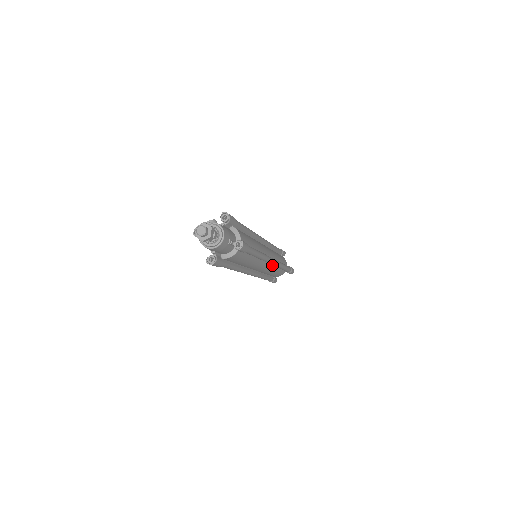
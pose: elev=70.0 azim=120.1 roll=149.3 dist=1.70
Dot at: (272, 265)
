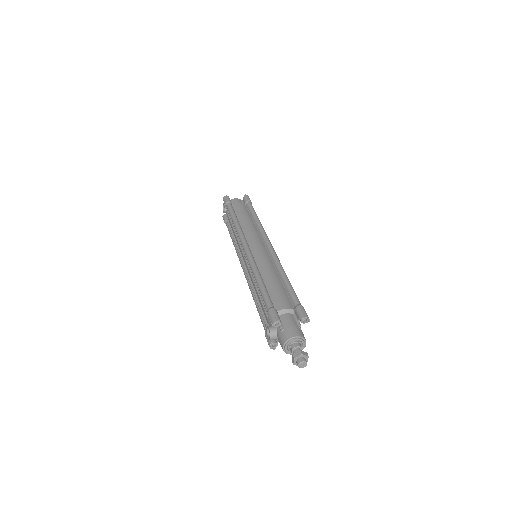
Dot at: occluded
